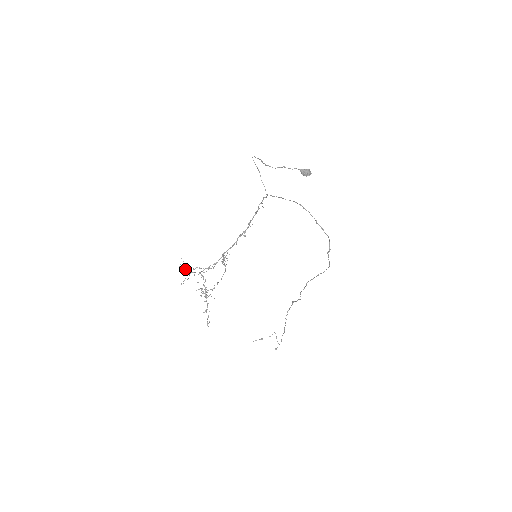
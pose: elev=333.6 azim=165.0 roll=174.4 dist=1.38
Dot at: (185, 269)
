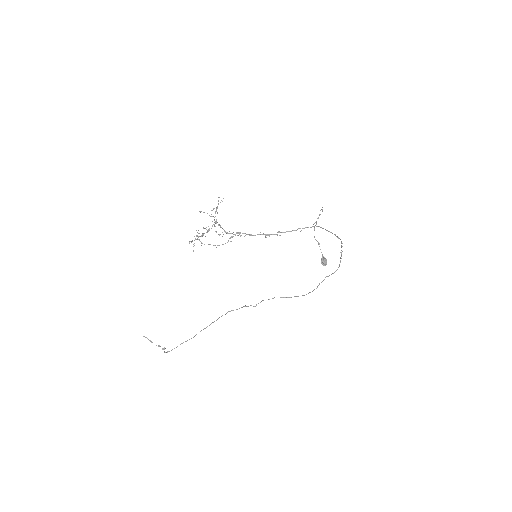
Dot at: (218, 203)
